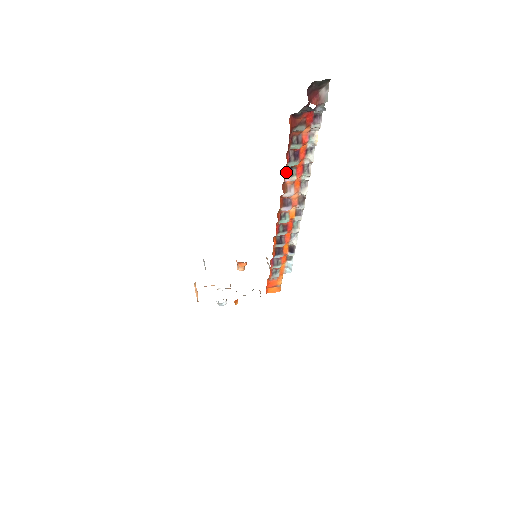
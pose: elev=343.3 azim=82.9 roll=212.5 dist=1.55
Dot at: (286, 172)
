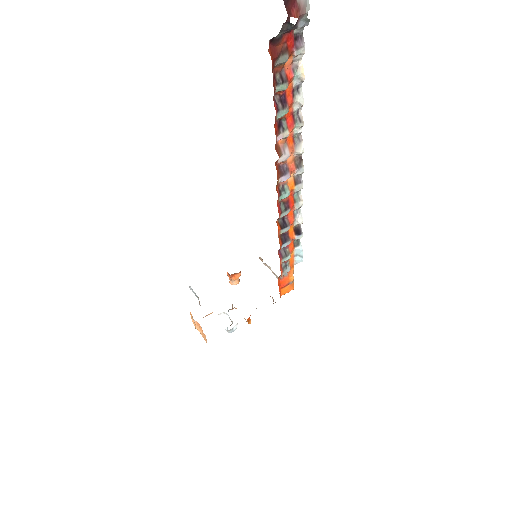
Dot at: (276, 127)
